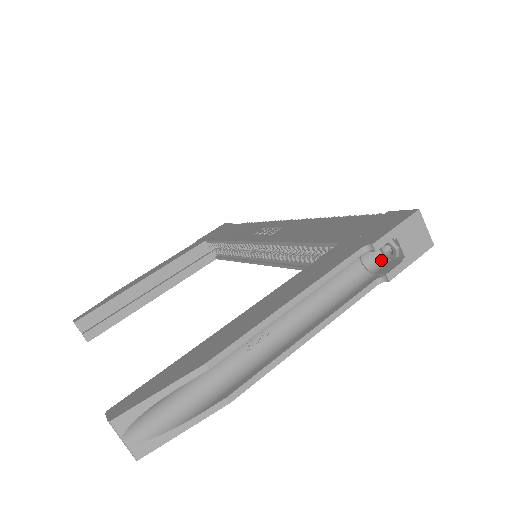
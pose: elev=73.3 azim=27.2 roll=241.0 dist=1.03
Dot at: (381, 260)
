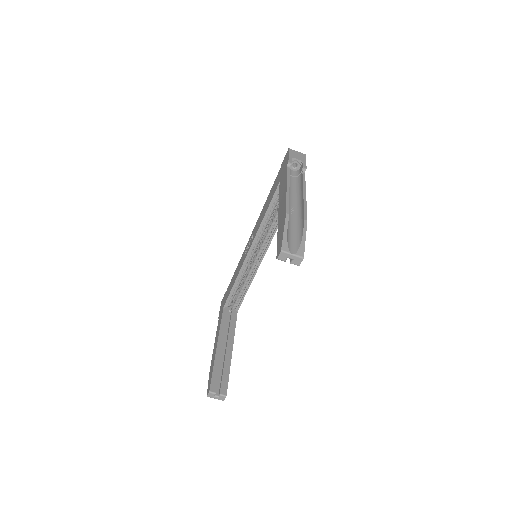
Dot at: (297, 172)
